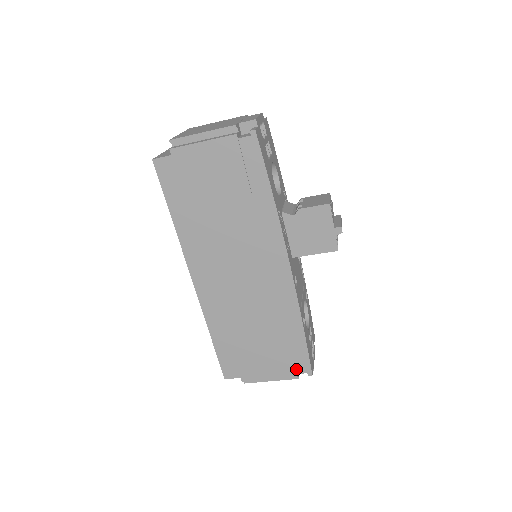
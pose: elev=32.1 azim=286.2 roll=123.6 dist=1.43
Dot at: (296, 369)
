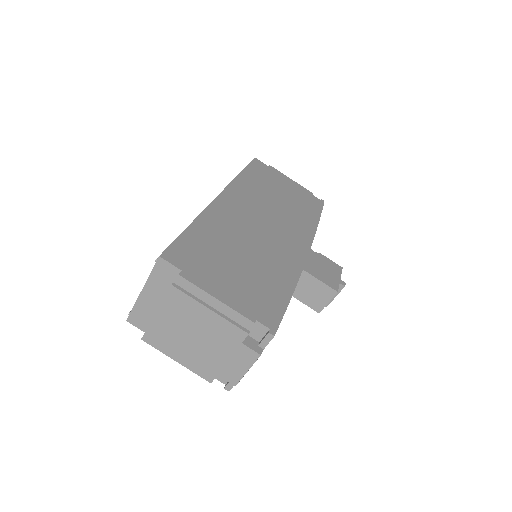
Dot at: (259, 315)
